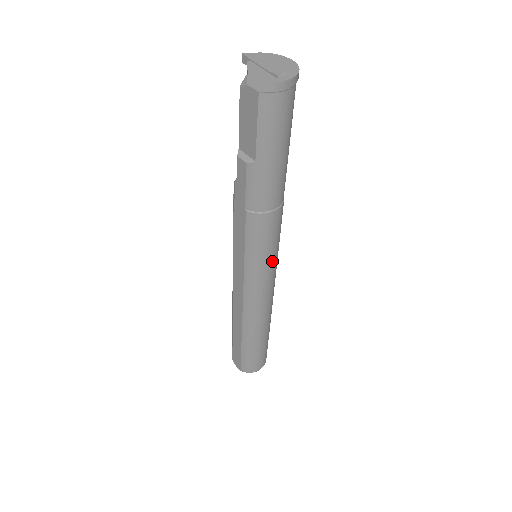
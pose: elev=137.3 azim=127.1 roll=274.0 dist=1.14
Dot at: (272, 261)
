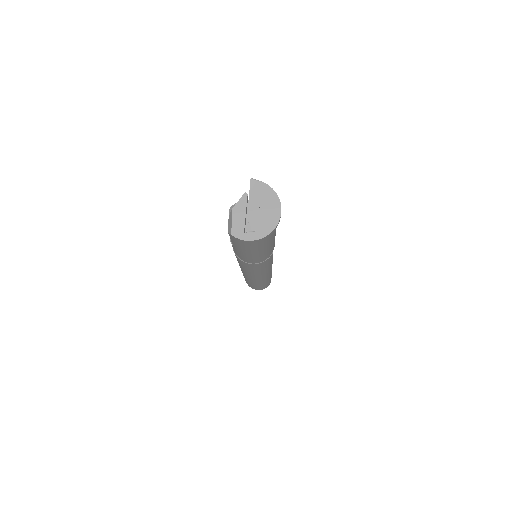
Dot at: (258, 272)
